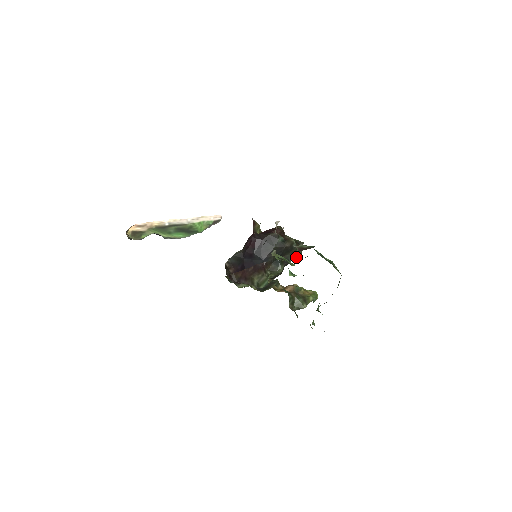
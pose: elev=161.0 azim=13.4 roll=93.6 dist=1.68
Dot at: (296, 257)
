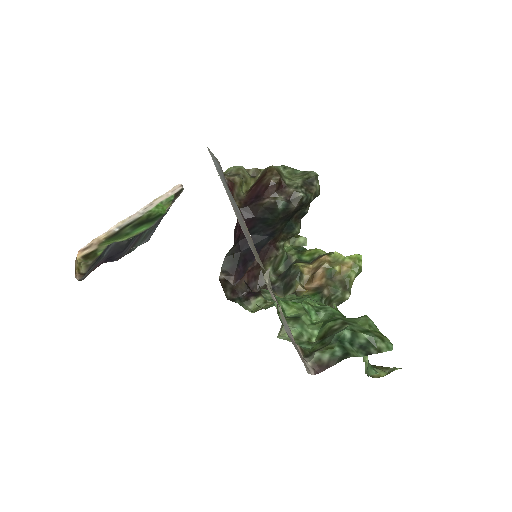
Dot at: occluded
